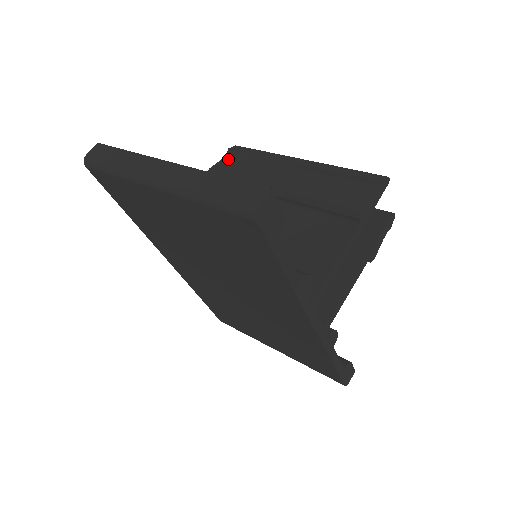
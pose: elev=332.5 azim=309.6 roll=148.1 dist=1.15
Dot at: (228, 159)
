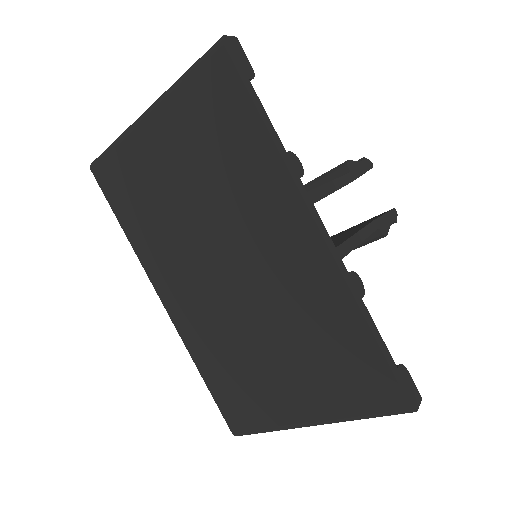
Dot at: occluded
